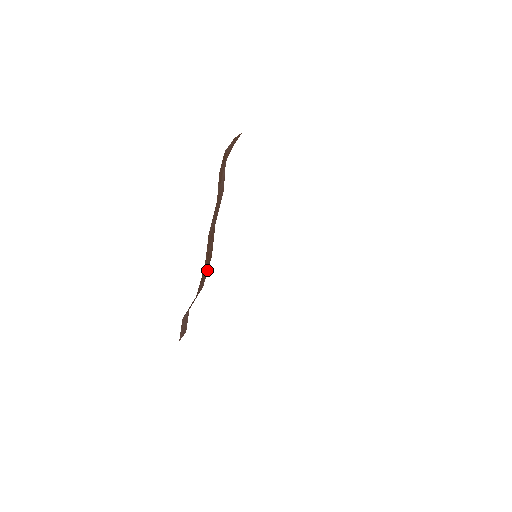
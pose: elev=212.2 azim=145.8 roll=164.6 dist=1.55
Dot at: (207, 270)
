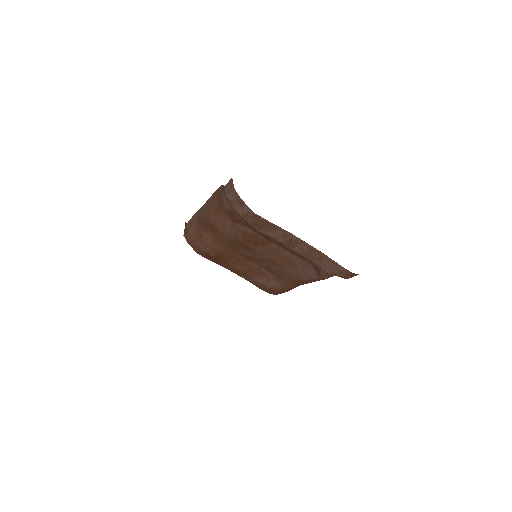
Dot at: (218, 189)
